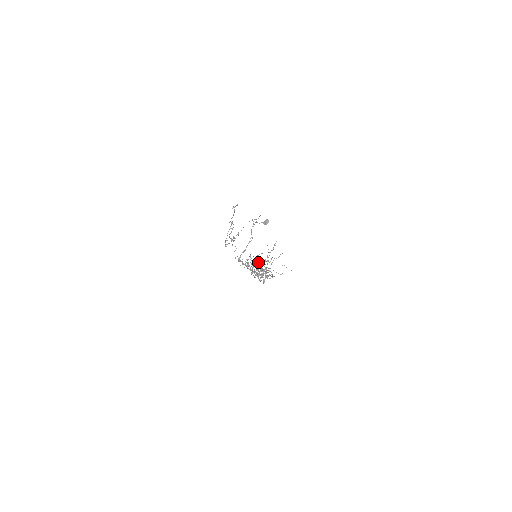
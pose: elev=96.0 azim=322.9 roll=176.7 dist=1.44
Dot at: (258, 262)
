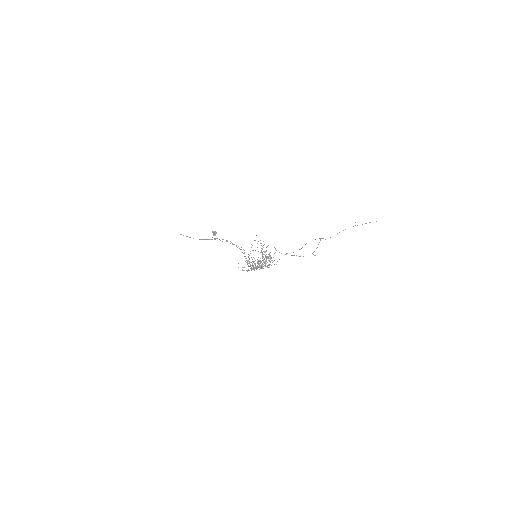
Dot at: occluded
